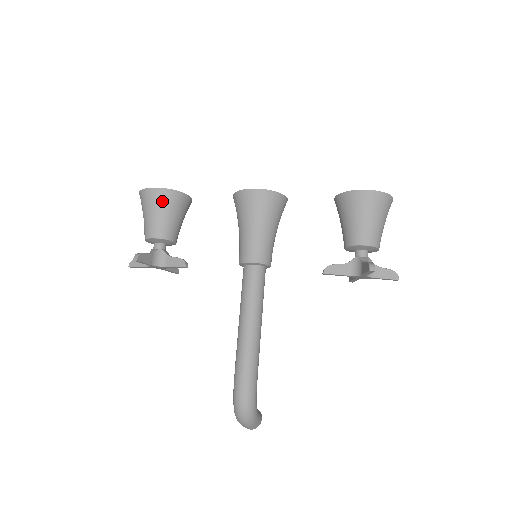
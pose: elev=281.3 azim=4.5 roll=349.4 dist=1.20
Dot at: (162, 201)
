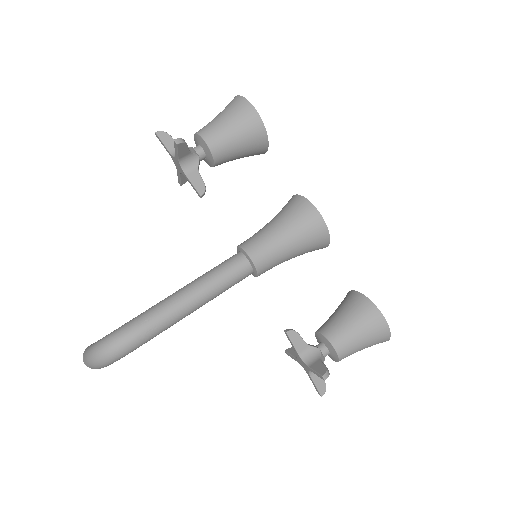
Dot at: (249, 128)
